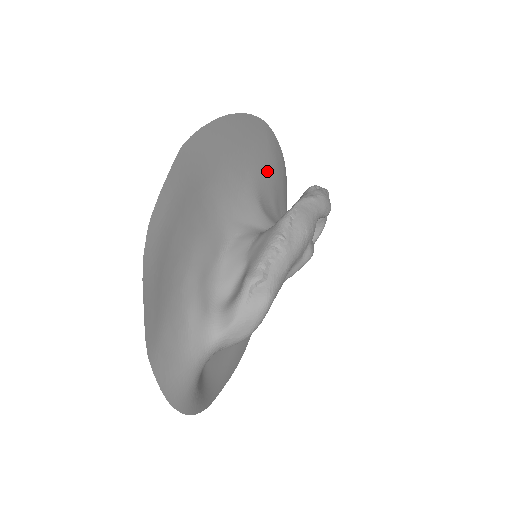
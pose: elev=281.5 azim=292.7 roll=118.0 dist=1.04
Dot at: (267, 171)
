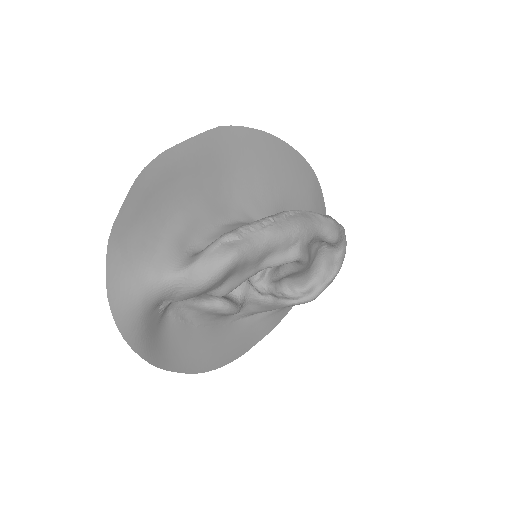
Dot at: (299, 204)
